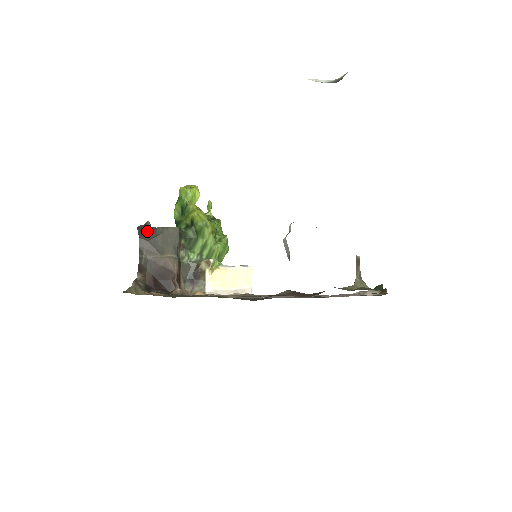
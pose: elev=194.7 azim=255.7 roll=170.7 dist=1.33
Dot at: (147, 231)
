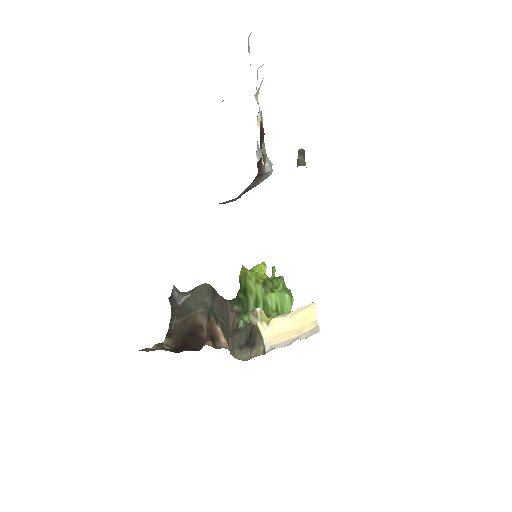
Dot at: (174, 296)
